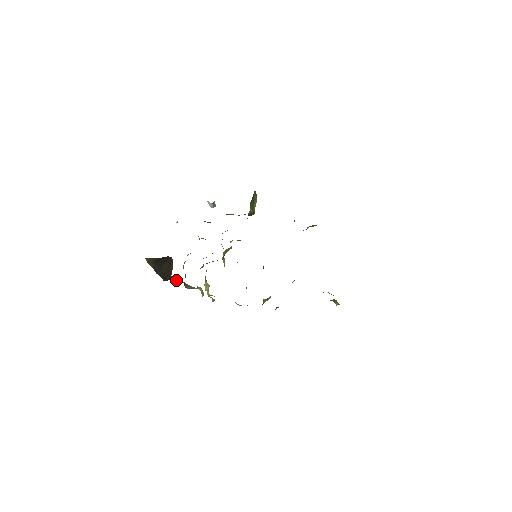
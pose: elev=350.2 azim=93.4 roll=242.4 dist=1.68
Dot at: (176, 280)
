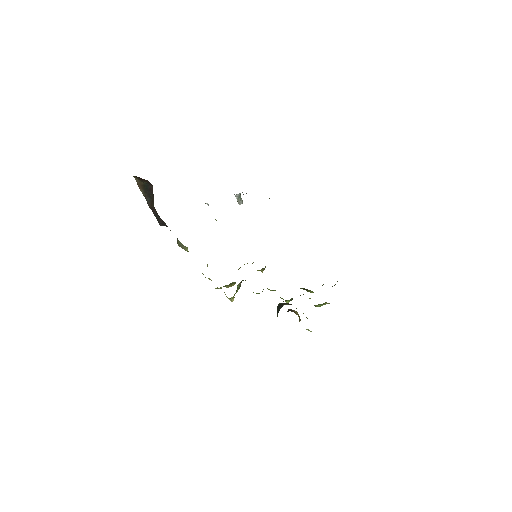
Dot at: (165, 224)
